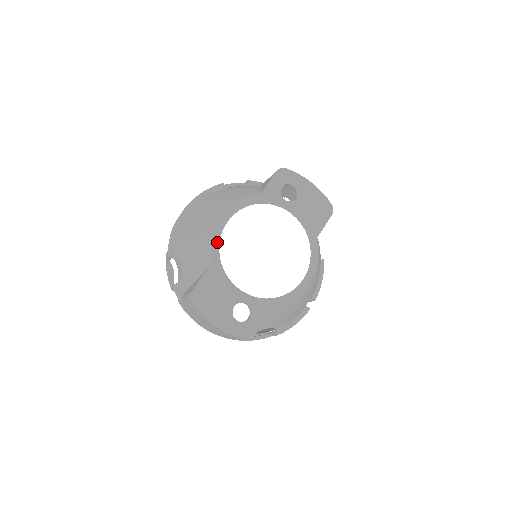
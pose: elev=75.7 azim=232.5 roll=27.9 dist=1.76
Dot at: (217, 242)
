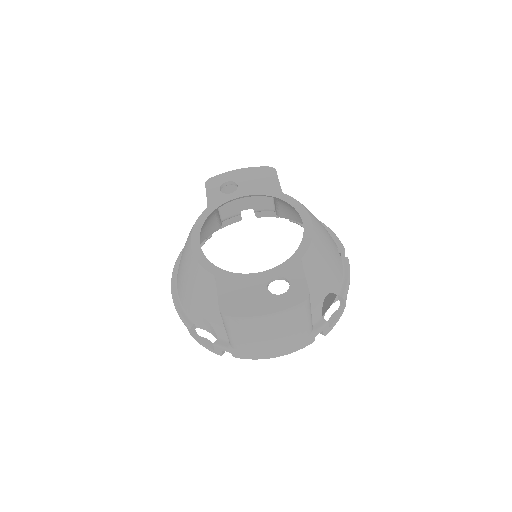
Dot at: (205, 260)
